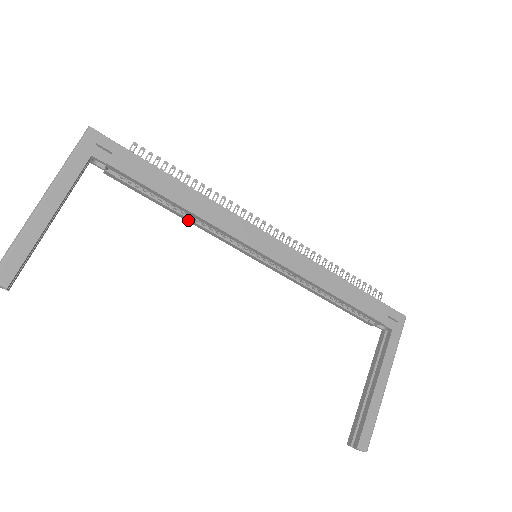
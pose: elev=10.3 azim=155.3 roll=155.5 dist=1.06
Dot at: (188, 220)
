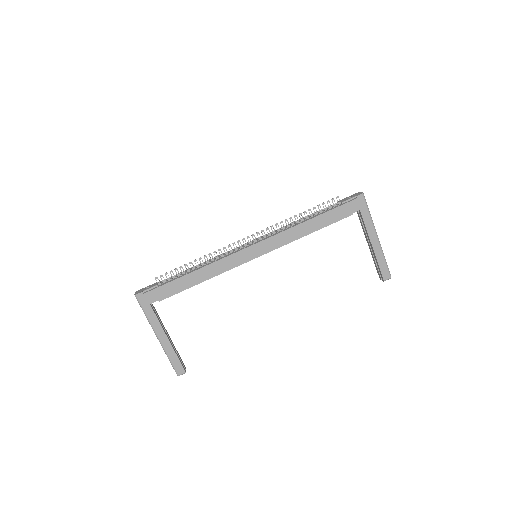
Dot at: occluded
